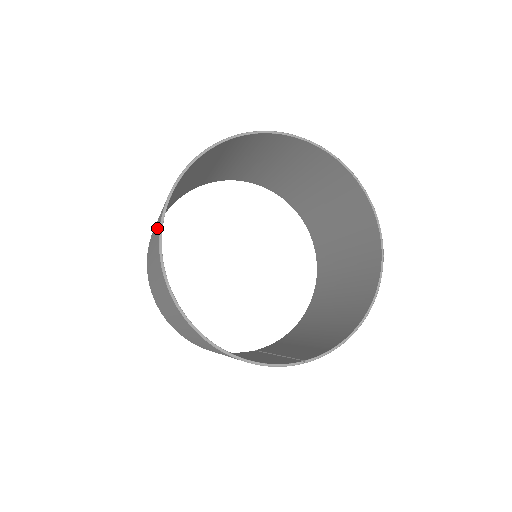
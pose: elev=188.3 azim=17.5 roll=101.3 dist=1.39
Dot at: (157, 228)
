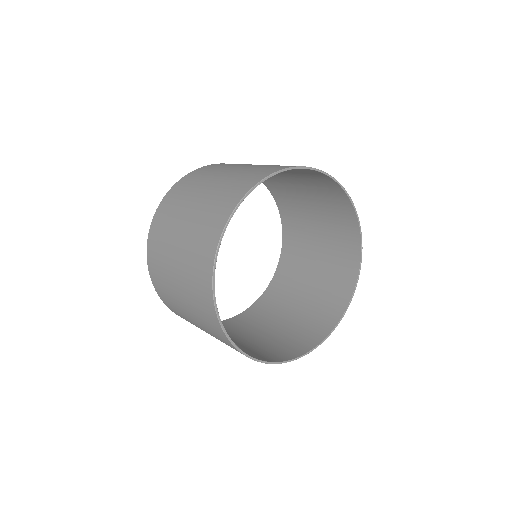
Dot at: (239, 182)
